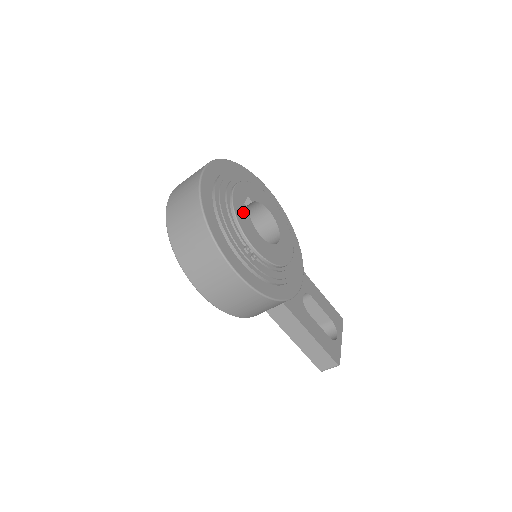
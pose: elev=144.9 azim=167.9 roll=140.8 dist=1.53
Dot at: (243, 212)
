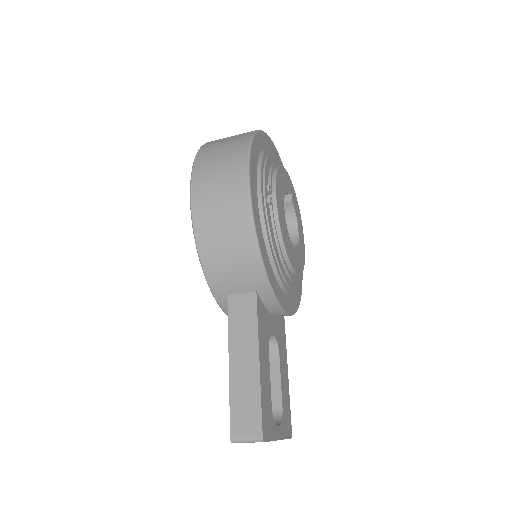
Dot at: (283, 182)
